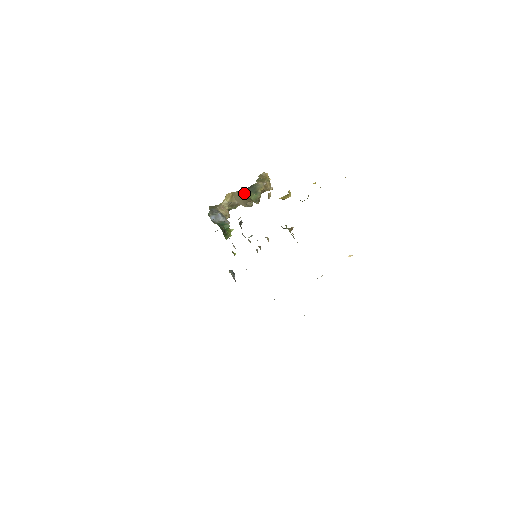
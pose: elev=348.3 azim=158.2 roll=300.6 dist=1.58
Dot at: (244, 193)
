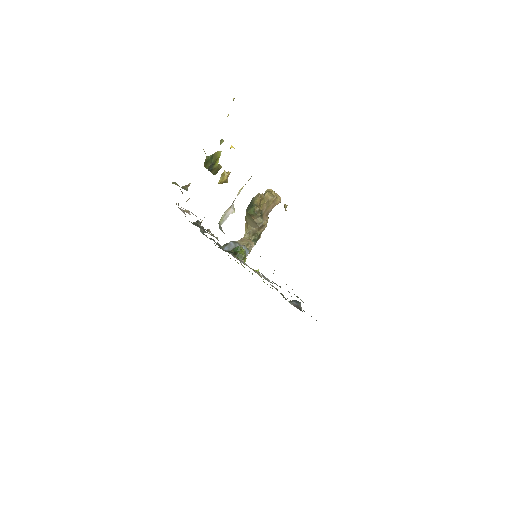
Dot at: (247, 214)
